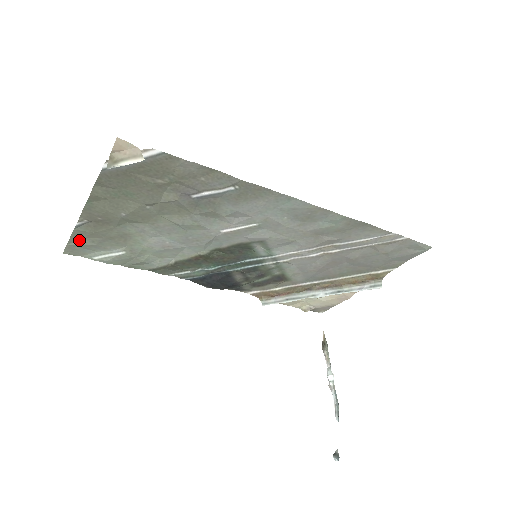
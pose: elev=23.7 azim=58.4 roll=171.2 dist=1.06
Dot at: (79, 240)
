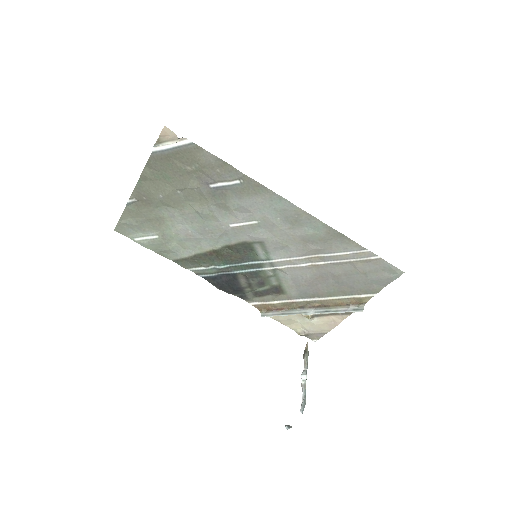
Dot at: (127, 219)
